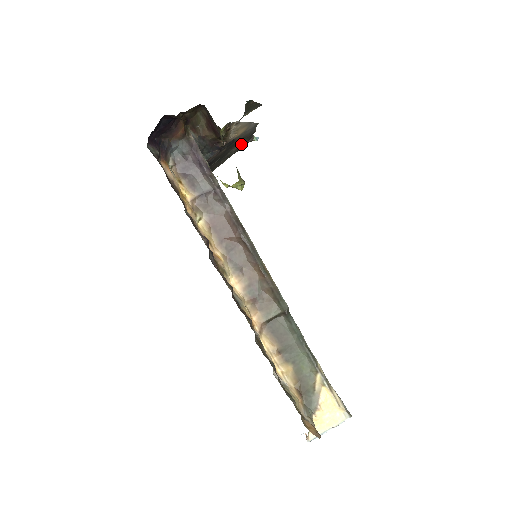
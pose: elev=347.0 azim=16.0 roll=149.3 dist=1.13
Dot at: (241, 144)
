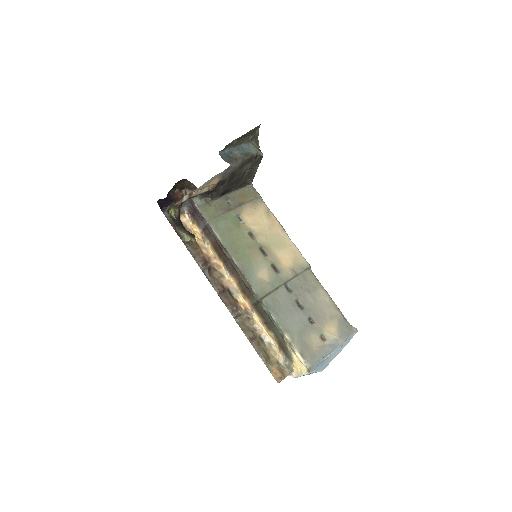
Dot at: (250, 164)
